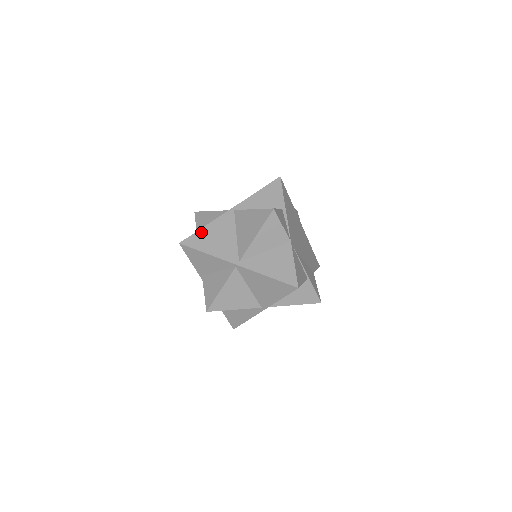
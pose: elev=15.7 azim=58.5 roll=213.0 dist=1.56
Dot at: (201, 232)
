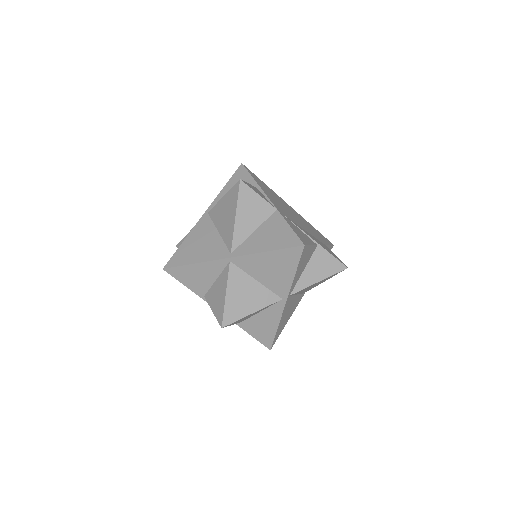
Dot at: (181, 248)
